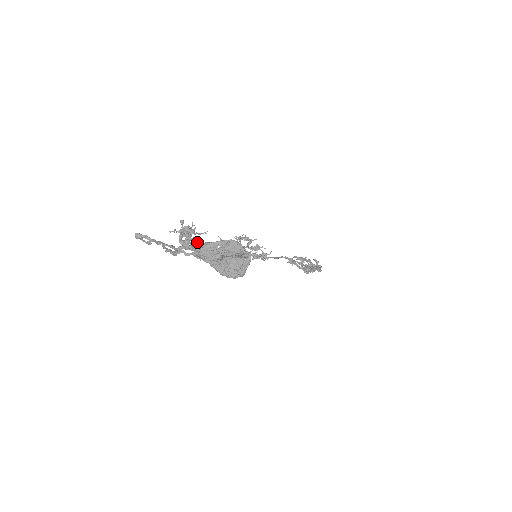
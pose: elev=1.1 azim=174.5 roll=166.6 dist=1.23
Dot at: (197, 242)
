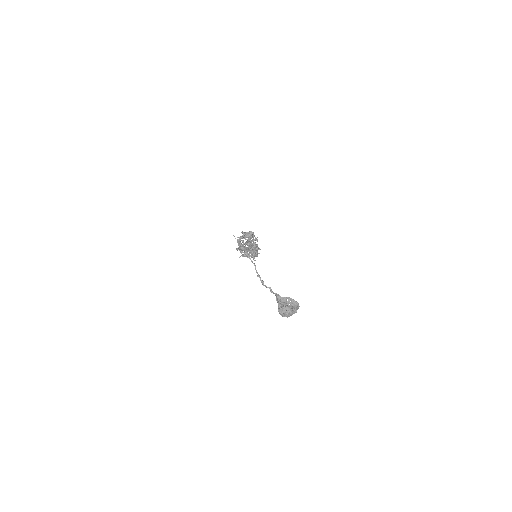
Dot at: (251, 250)
